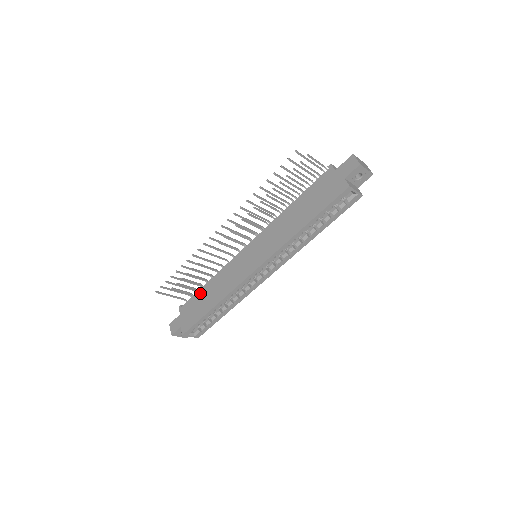
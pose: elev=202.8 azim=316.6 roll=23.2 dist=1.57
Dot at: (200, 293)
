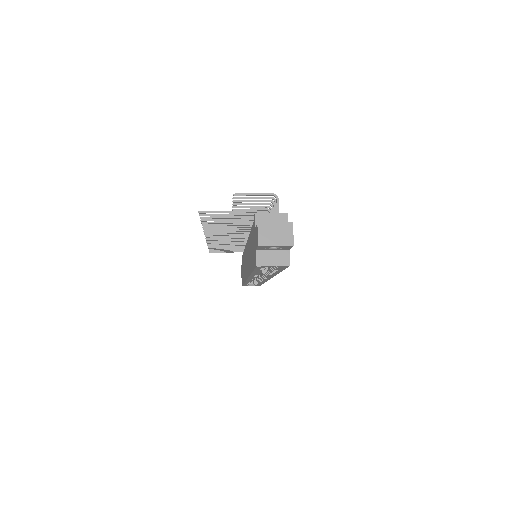
Dot at: occluded
